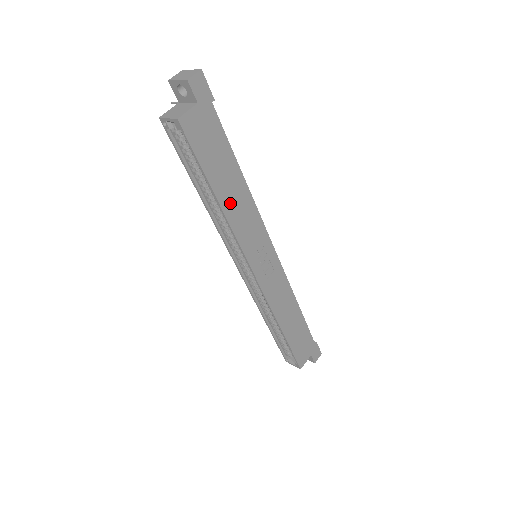
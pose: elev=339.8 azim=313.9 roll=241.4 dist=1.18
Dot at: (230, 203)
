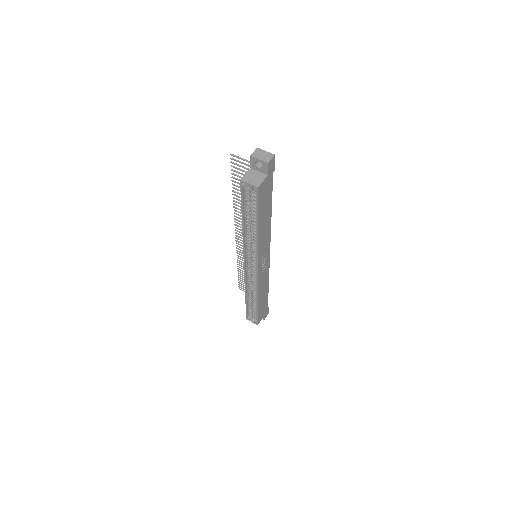
Dot at: (262, 230)
